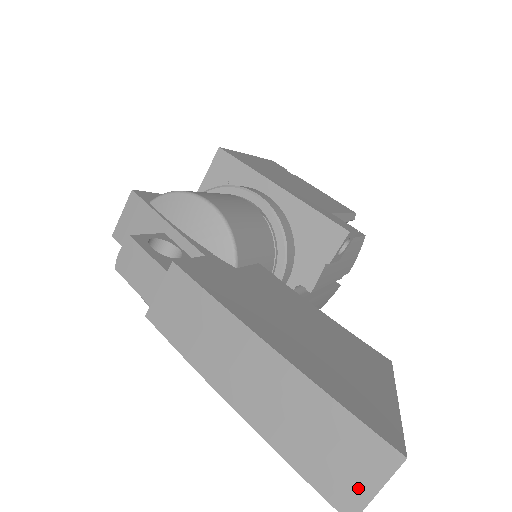
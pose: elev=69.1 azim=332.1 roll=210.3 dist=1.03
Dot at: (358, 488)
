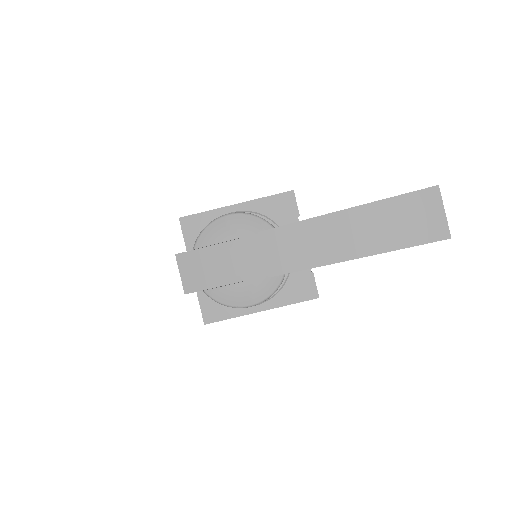
Dot at: (438, 220)
